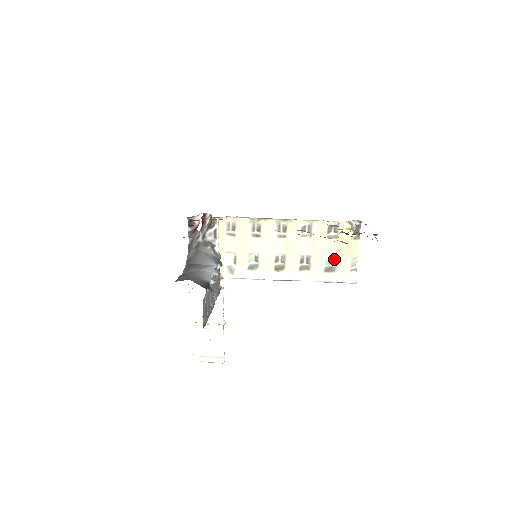
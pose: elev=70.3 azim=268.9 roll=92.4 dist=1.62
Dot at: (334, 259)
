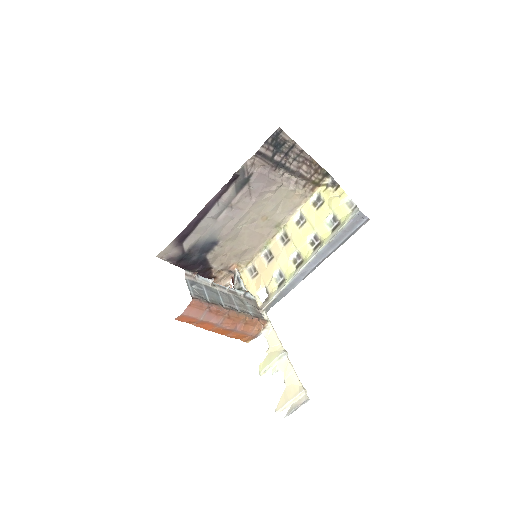
Dot at: (333, 217)
